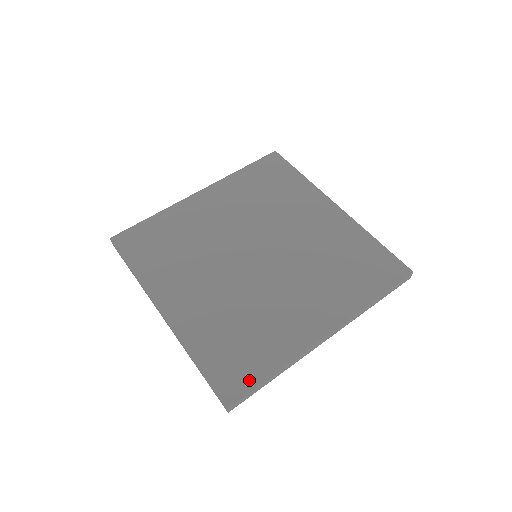
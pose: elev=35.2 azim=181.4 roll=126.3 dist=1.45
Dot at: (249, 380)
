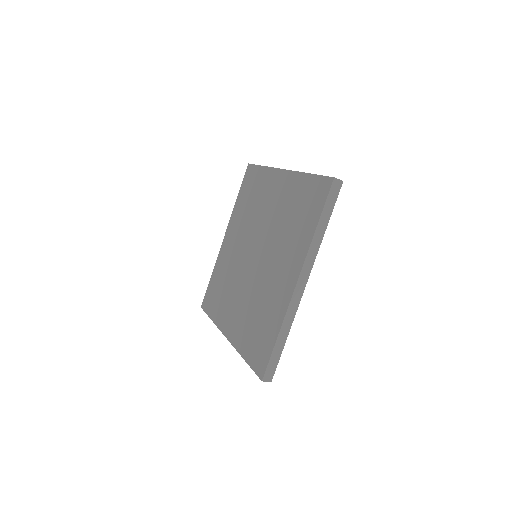
Dot at: (267, 353)
